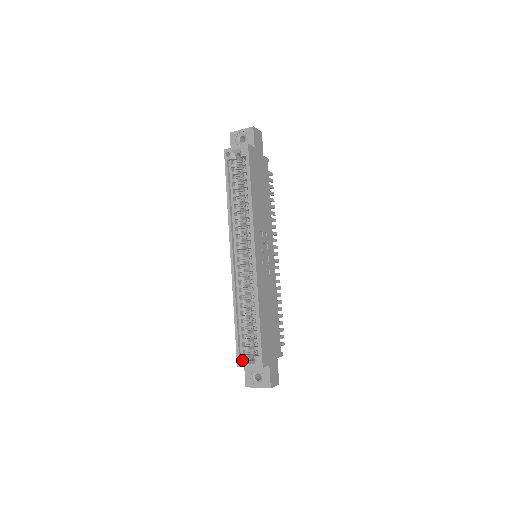
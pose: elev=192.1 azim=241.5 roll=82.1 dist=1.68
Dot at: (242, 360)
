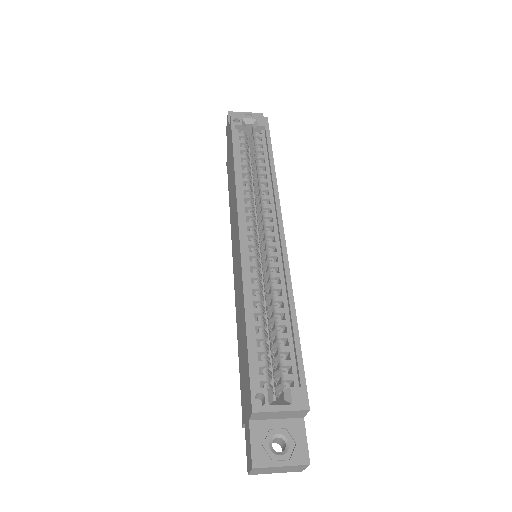
Dot at: occluded
